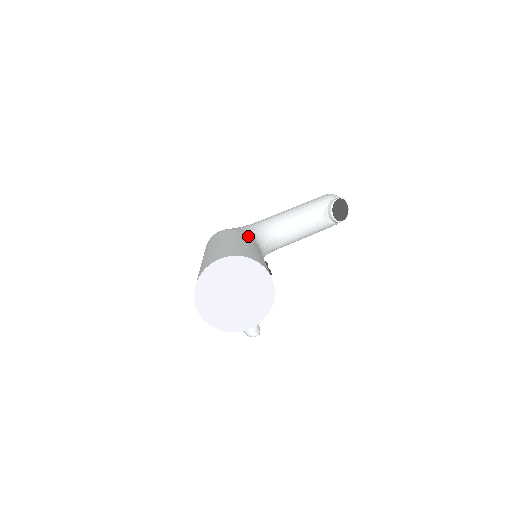
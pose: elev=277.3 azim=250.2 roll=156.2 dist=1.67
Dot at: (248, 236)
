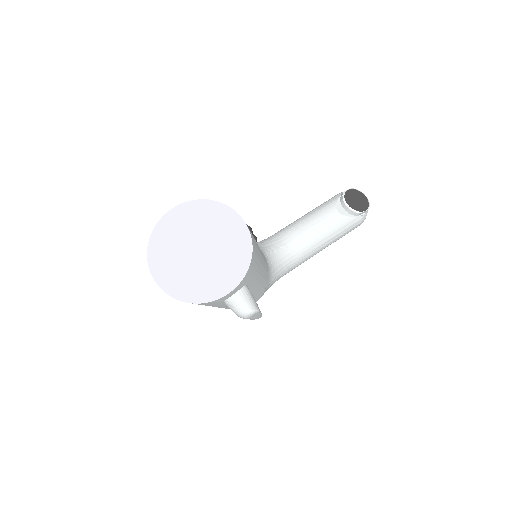
Dot at: occluded
